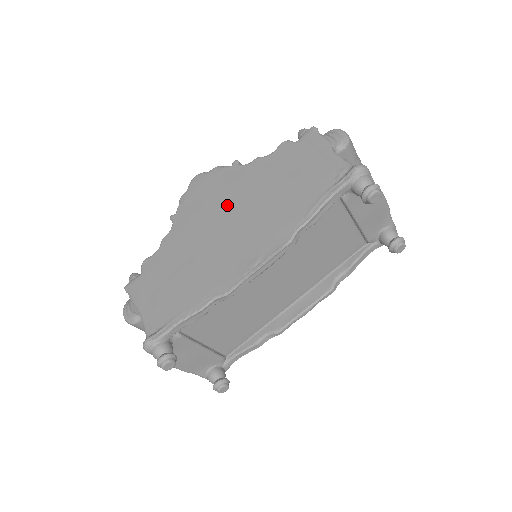
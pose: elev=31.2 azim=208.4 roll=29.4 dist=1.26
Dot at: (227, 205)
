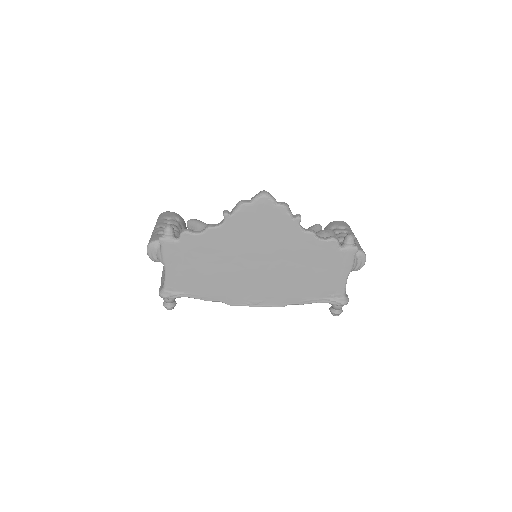
Dot at: (269, 250)
